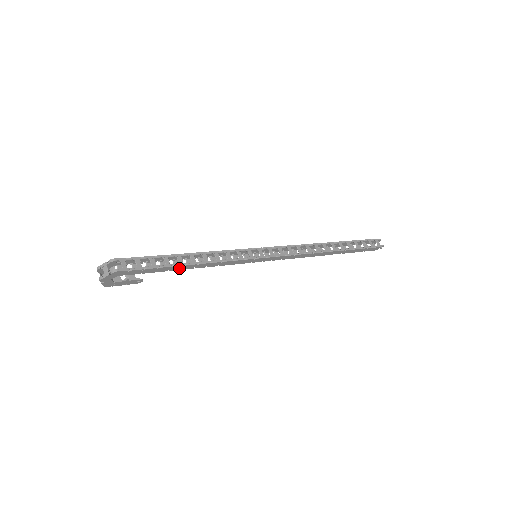
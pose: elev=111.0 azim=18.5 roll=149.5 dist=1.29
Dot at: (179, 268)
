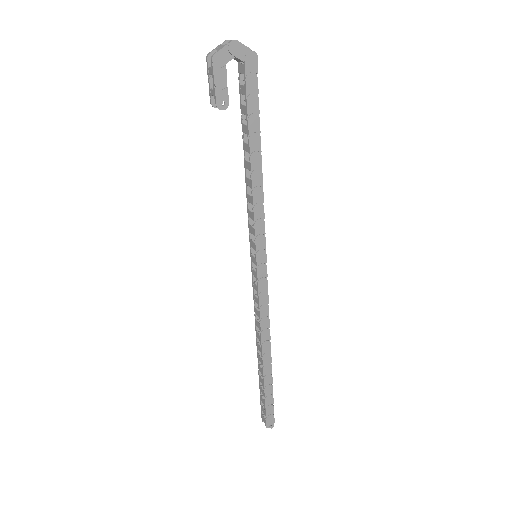
Dot at: (254, 148)
